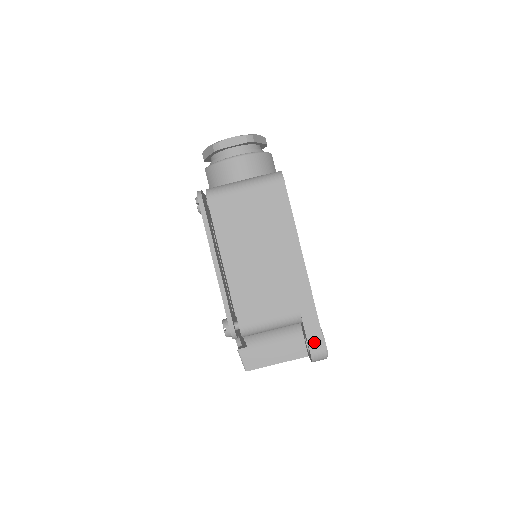
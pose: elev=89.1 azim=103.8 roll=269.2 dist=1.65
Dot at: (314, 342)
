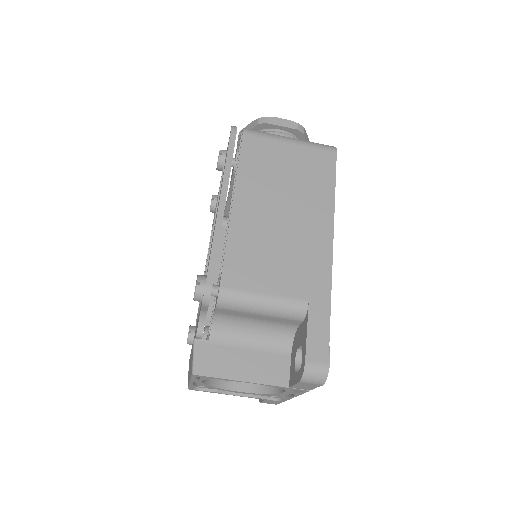
Dot at: (315, 347)
